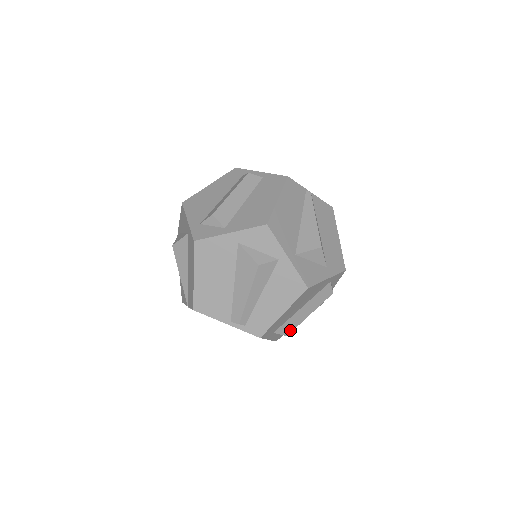
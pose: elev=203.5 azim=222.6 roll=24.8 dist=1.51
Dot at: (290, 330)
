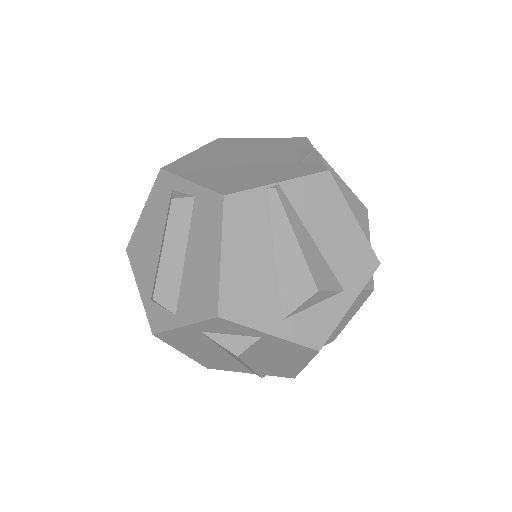
Dot at: (334, 336)
